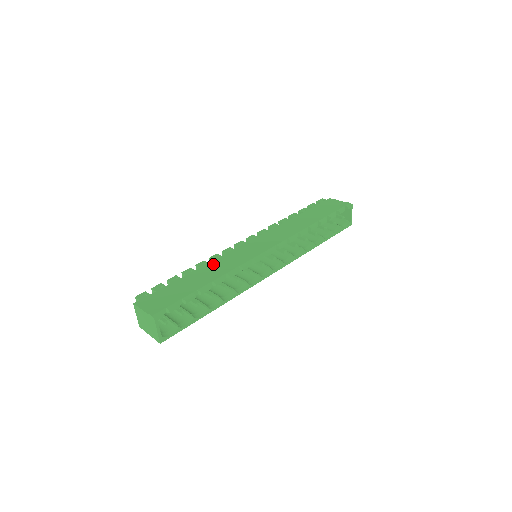
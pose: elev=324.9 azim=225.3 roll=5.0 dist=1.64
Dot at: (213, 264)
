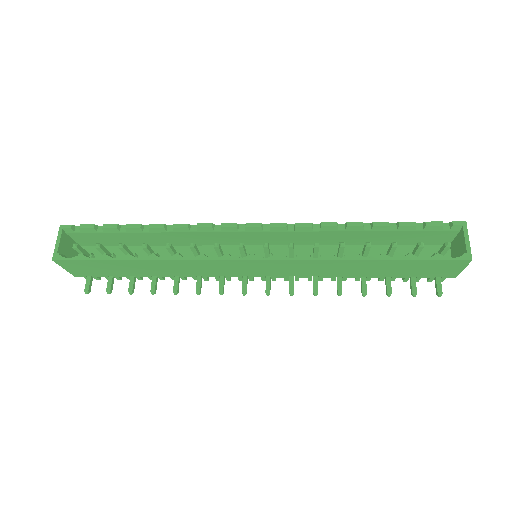
Dot at: occluded
